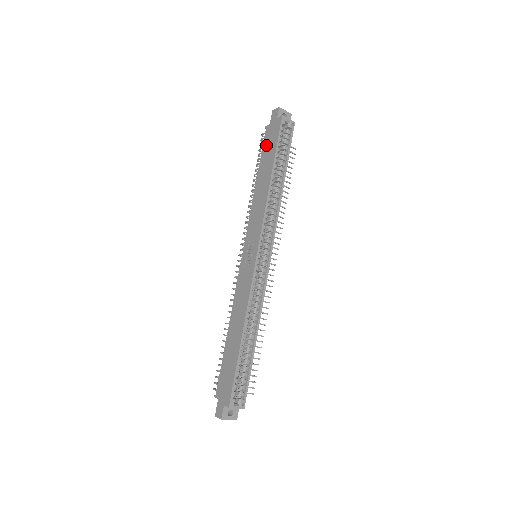
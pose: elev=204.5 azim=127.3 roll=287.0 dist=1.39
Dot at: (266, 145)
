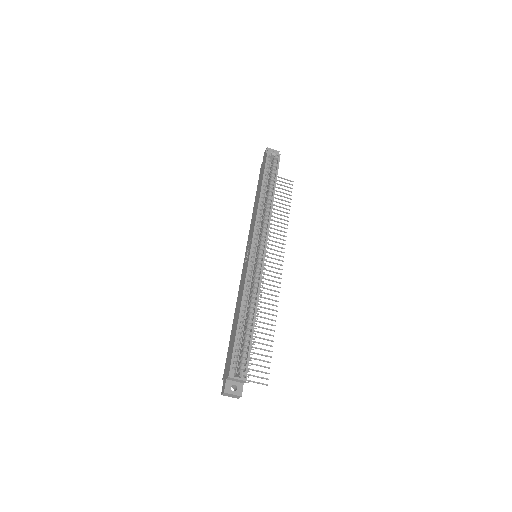
Dot at: (260, 176)
